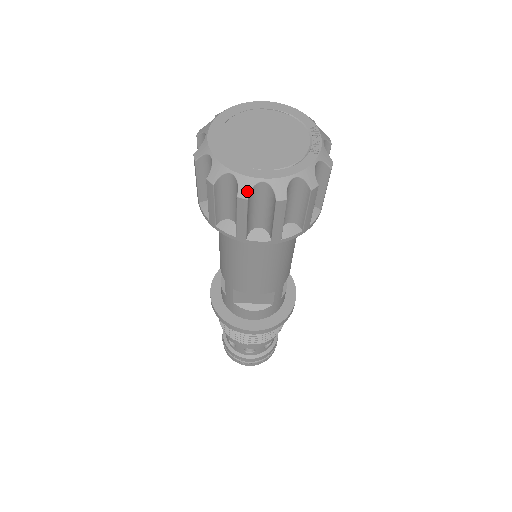
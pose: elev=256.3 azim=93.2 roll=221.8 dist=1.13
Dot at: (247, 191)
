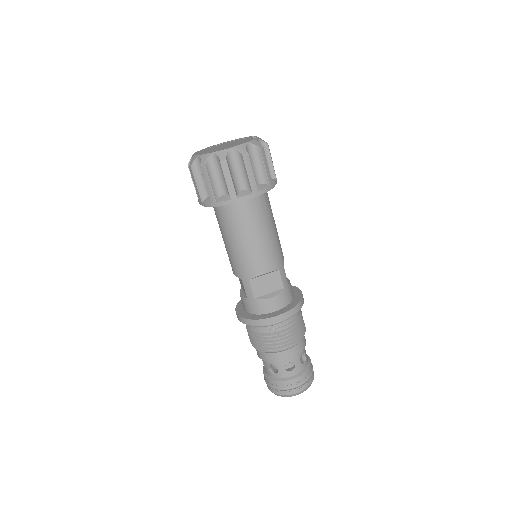
Dot at: (224, 156)
